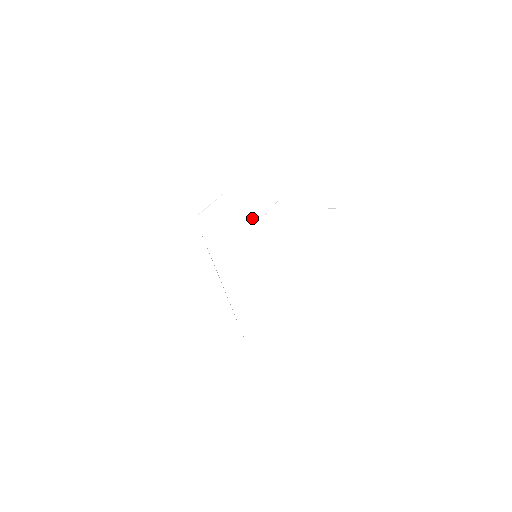
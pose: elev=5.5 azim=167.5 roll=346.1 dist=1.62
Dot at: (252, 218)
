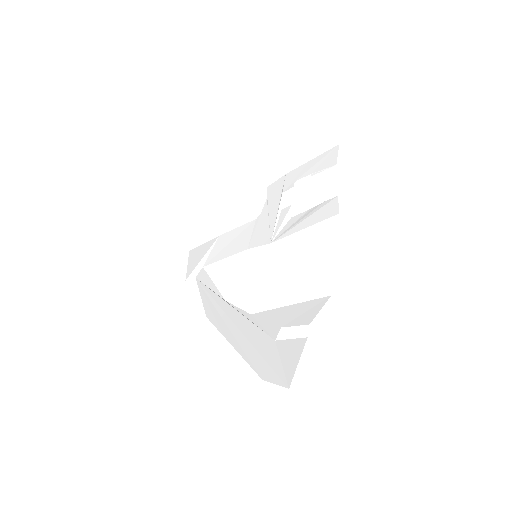
Dot at: (246, 237)
